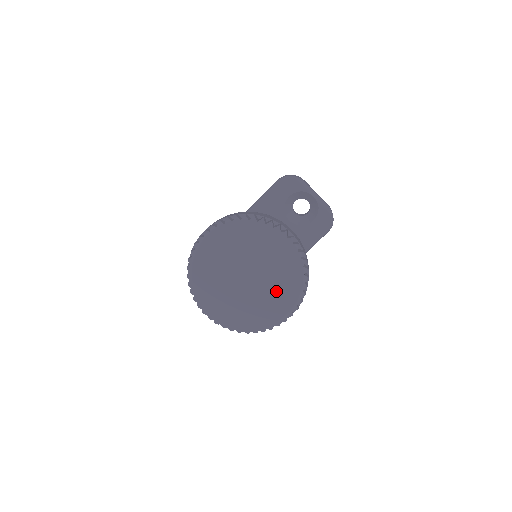
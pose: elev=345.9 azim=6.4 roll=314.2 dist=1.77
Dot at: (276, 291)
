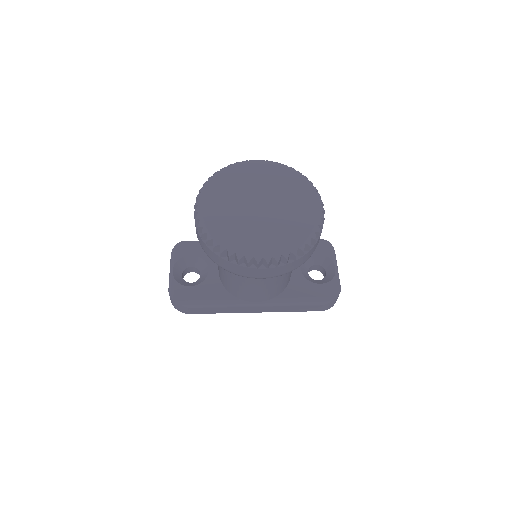
Dot at: (275, 231)
